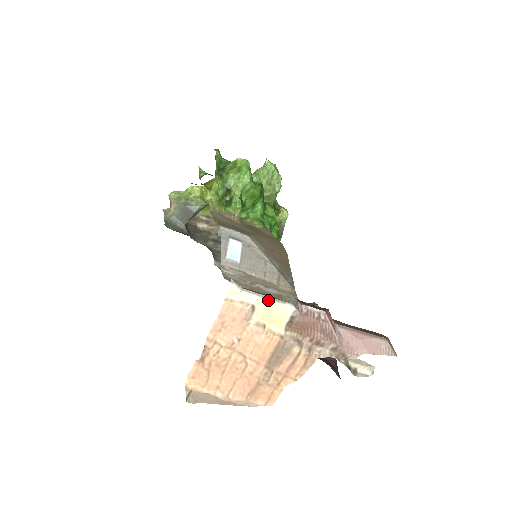
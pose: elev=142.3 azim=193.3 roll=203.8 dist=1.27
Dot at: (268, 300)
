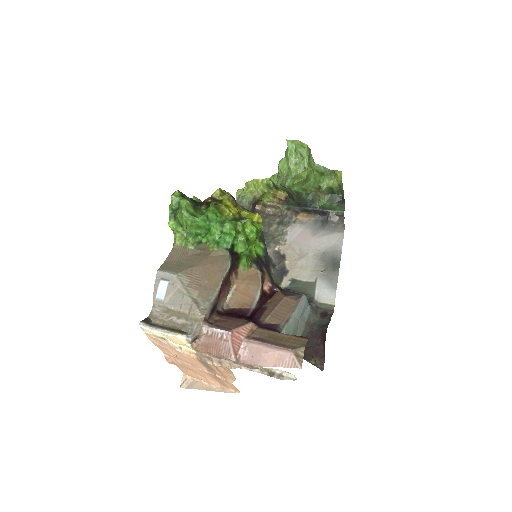
Dot at: (165, 334)
